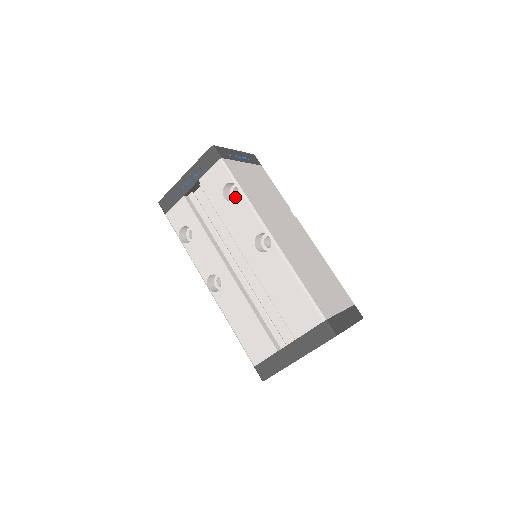
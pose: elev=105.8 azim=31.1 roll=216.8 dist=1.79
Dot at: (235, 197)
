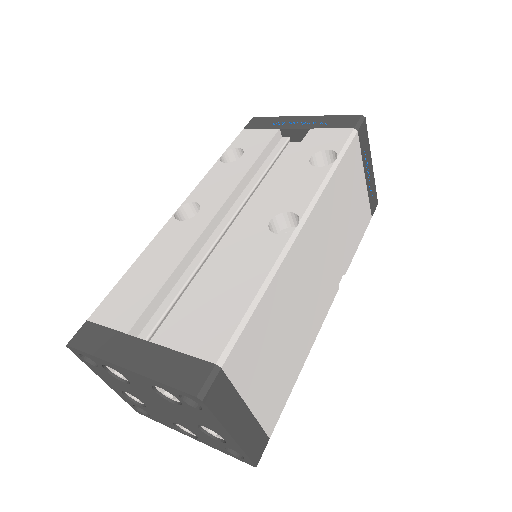
Dot at: occluded
